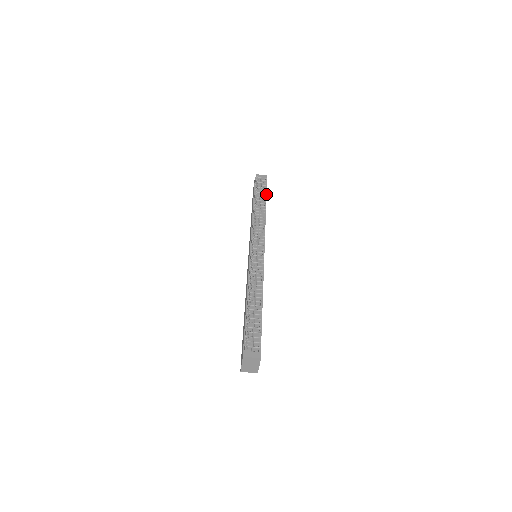
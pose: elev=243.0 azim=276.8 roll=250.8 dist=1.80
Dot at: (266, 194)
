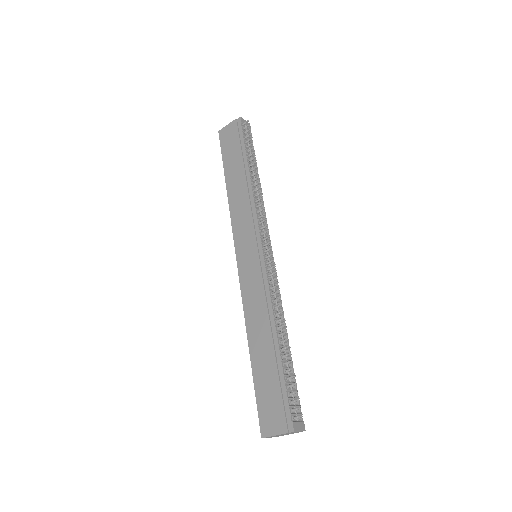
Dot at: occluded
